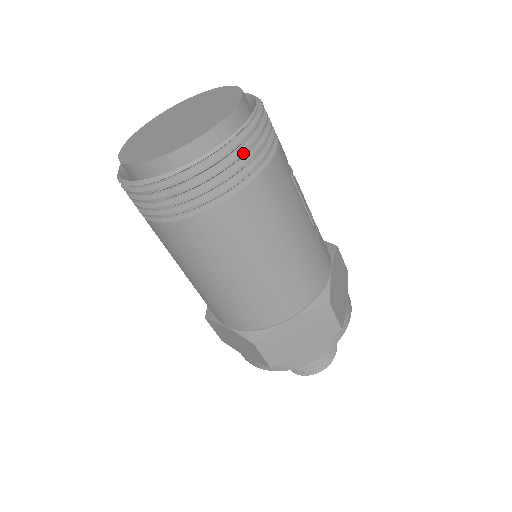
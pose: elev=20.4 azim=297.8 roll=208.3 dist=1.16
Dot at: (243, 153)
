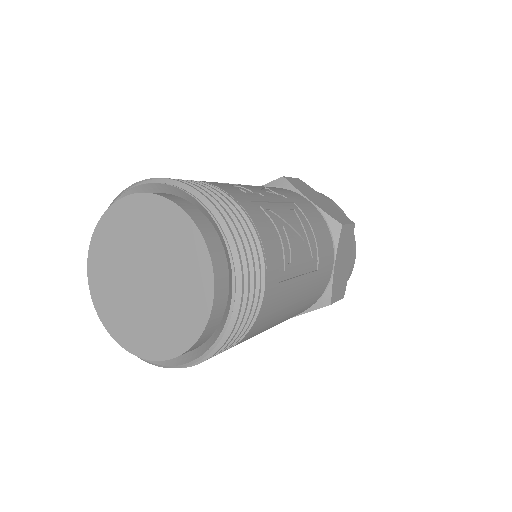
Dot at: (230, 341)
